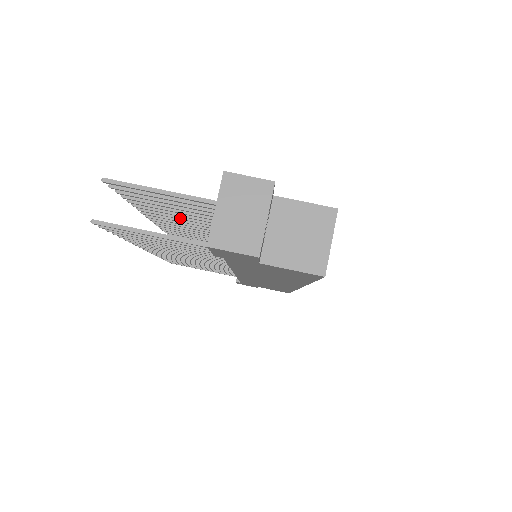
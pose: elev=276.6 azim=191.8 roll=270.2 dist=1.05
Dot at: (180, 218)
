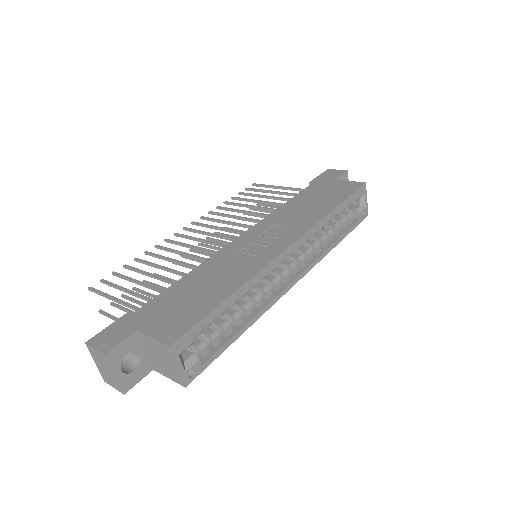
Dot at: occluded
